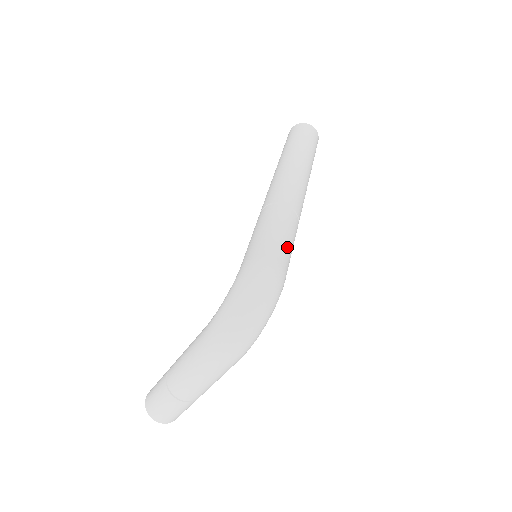
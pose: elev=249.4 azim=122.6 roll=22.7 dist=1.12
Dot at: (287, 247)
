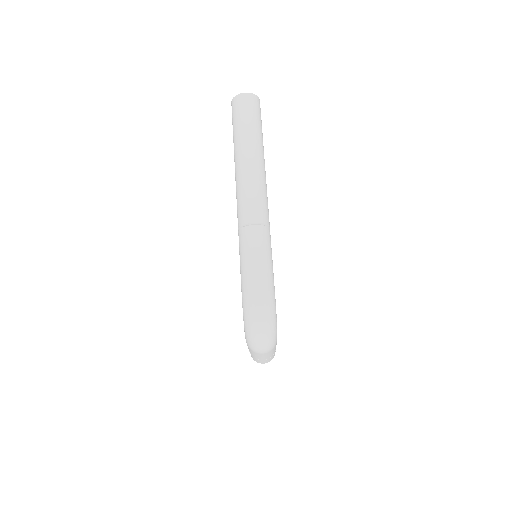
Dot at: (263, 266)
